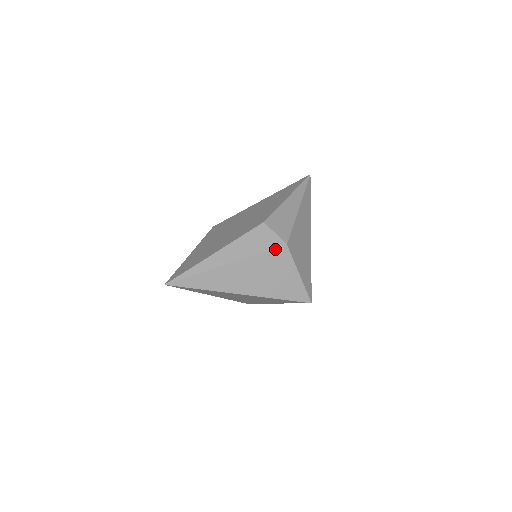
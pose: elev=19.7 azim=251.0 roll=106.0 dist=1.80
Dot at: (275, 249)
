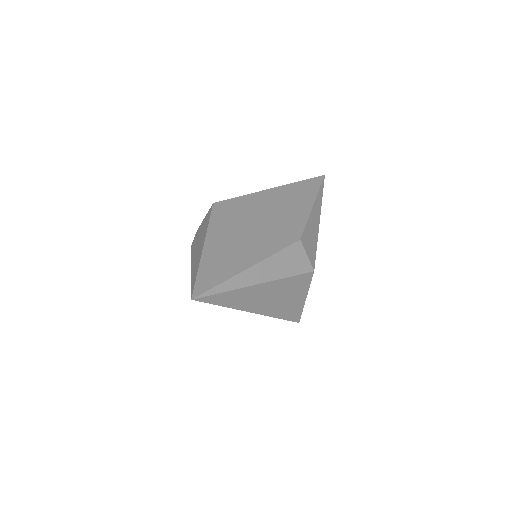
Dot at: (303, 274)
